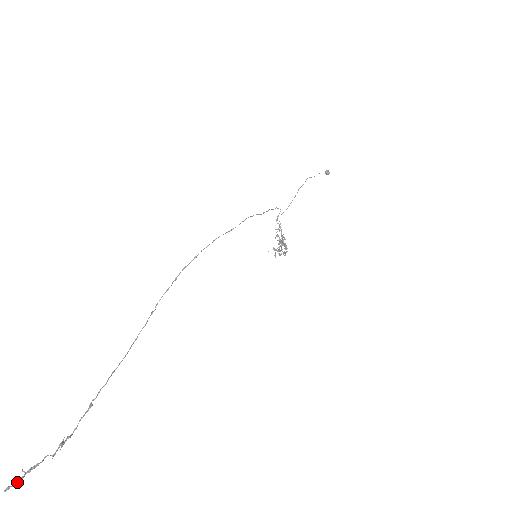
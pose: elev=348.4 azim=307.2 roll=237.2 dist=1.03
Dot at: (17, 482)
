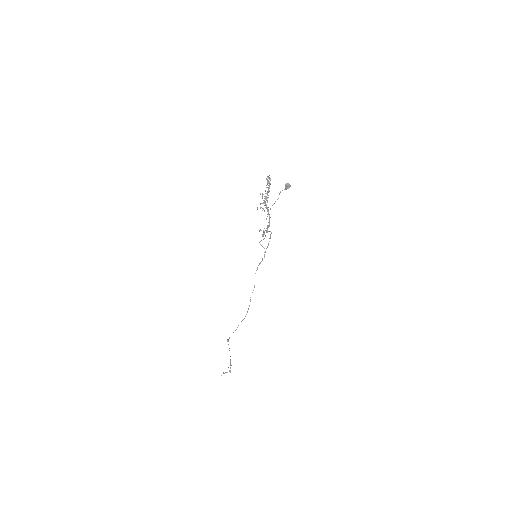
Dot at: occluded
